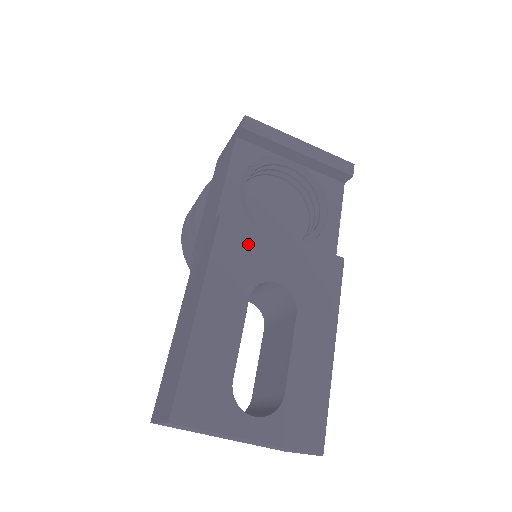
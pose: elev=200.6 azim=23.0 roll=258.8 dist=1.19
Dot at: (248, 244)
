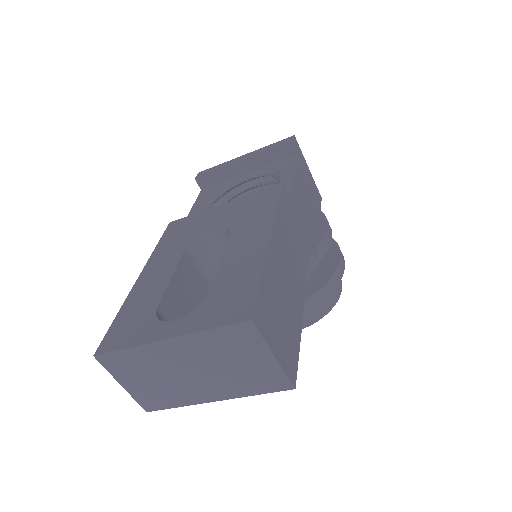
Dot at: (189, 225)
